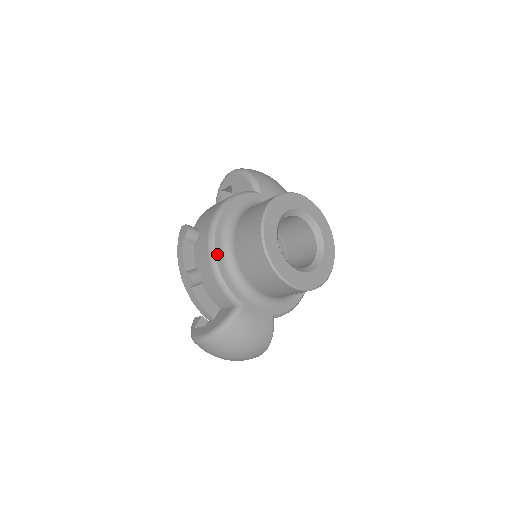
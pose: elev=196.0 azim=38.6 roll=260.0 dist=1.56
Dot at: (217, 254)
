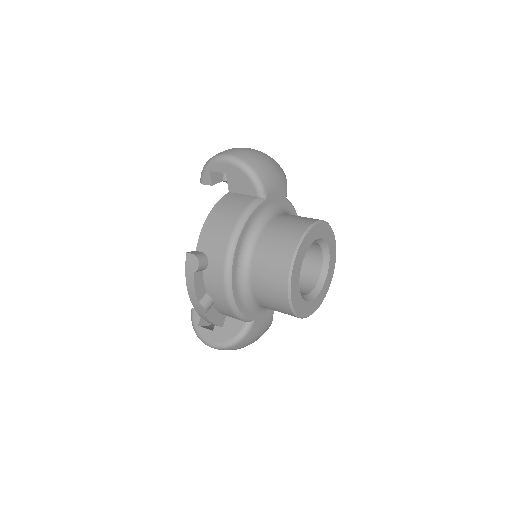
Dot at: (234, 292)
